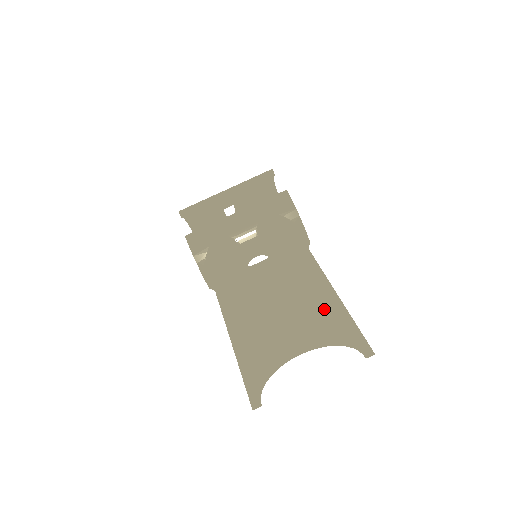
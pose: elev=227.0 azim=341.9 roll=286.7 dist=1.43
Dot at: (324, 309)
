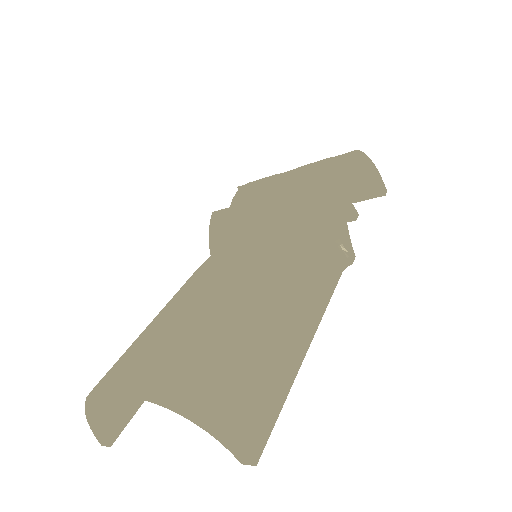
Dot at: (214, 350)
